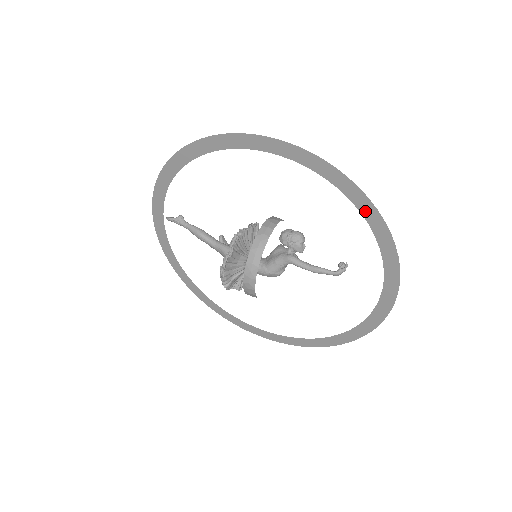
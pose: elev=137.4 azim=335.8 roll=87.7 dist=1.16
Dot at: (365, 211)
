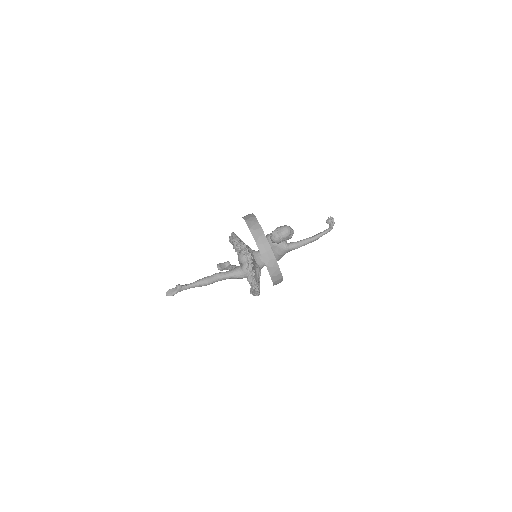
Dot at: occluded
